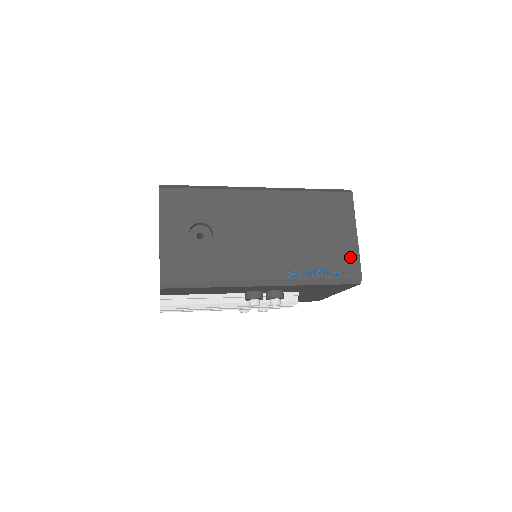
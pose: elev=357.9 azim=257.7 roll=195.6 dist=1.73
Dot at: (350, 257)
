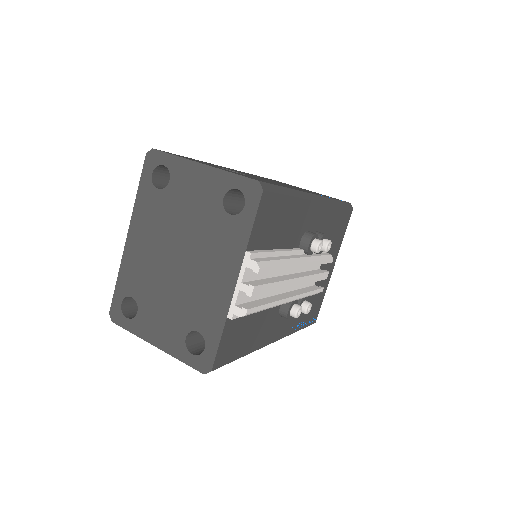
Dot at: occluded
